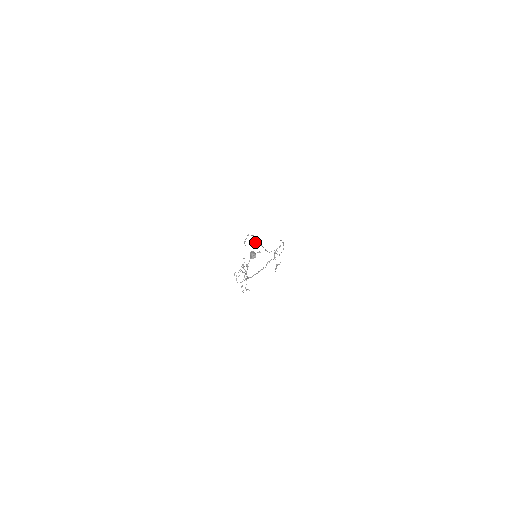
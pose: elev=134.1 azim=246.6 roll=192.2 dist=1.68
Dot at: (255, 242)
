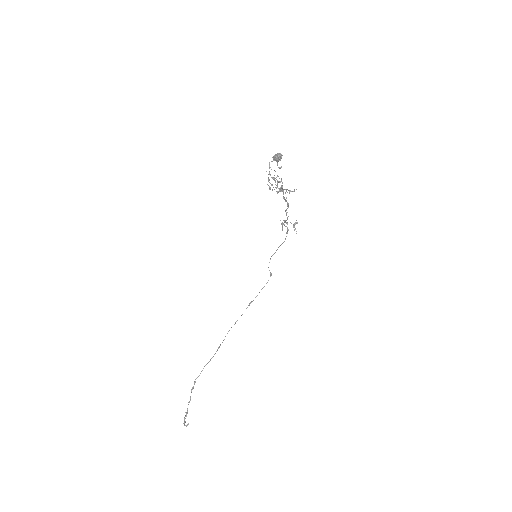
Dot at: occluded
